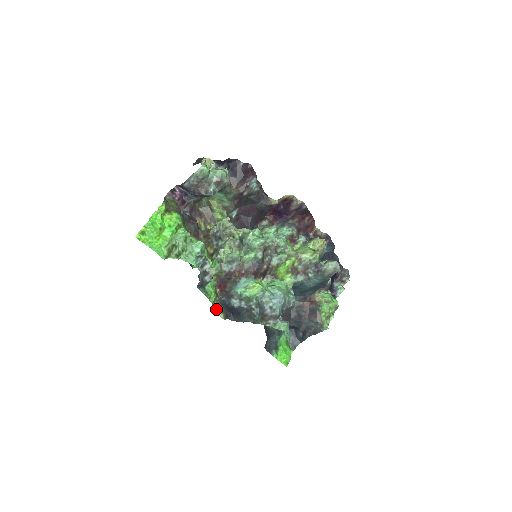
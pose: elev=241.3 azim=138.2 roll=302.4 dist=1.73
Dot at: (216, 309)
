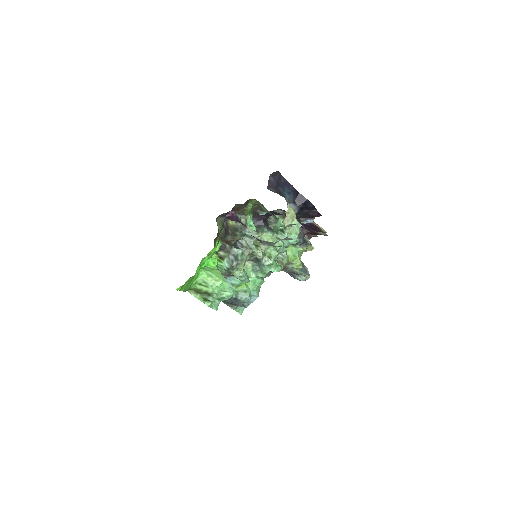
Dot at: occluded
